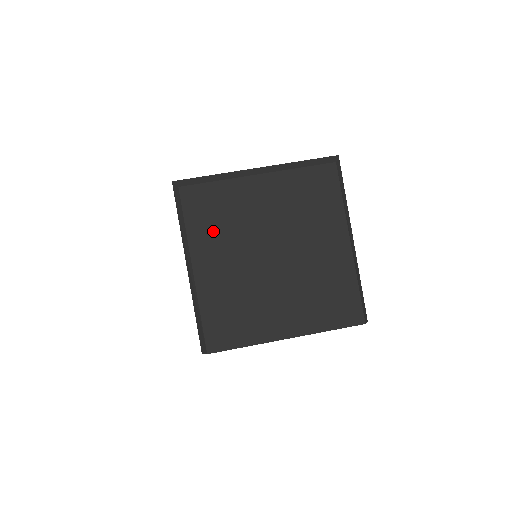
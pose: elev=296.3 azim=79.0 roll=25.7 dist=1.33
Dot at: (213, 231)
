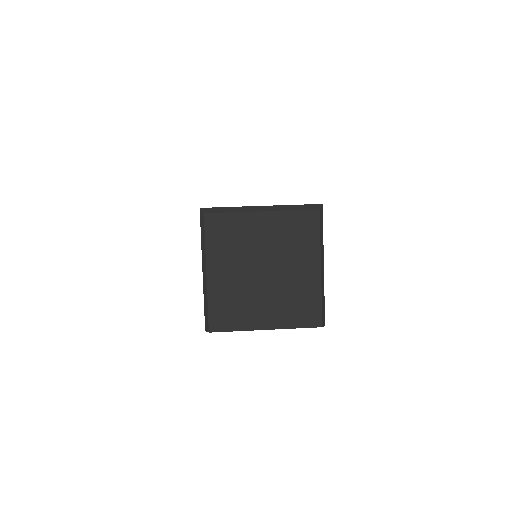
Dot at: (224, 248)
